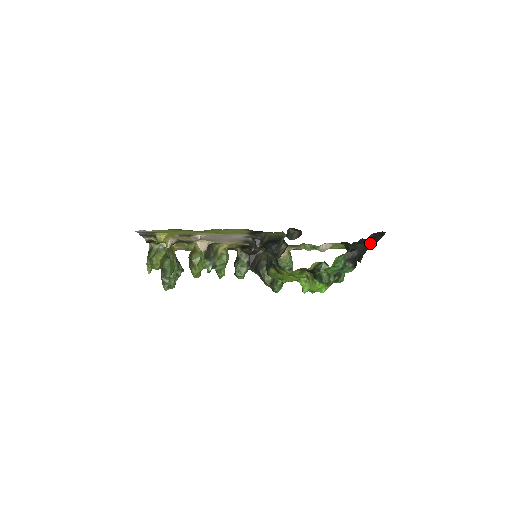
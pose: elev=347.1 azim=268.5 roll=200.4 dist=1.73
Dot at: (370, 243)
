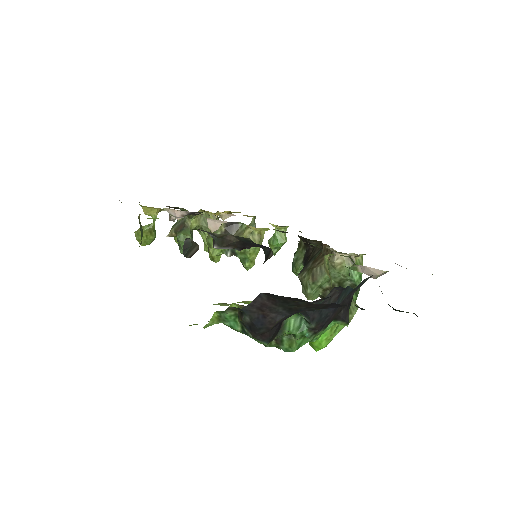
Dot at: (286, 307)
